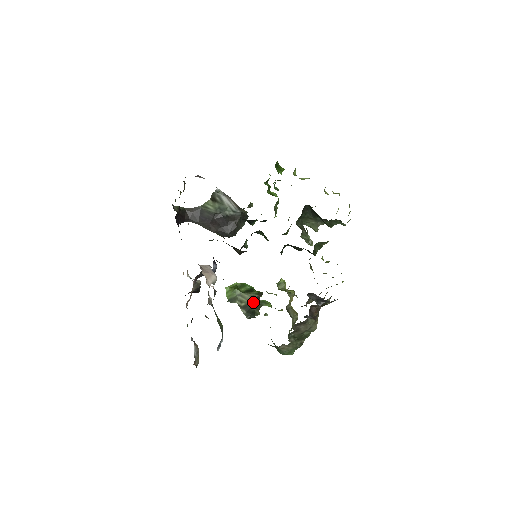
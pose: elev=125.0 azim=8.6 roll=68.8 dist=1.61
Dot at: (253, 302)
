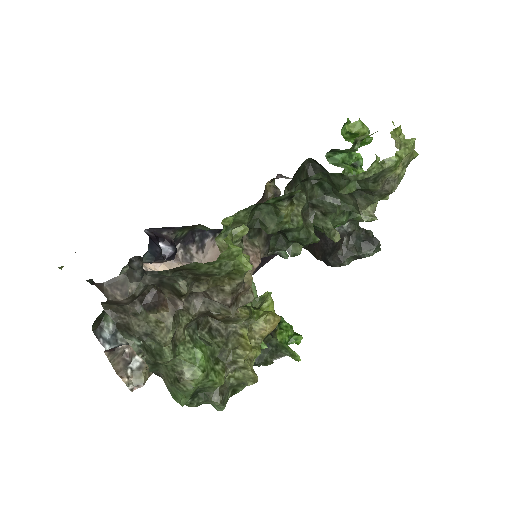
Dot at: (266, 341)
